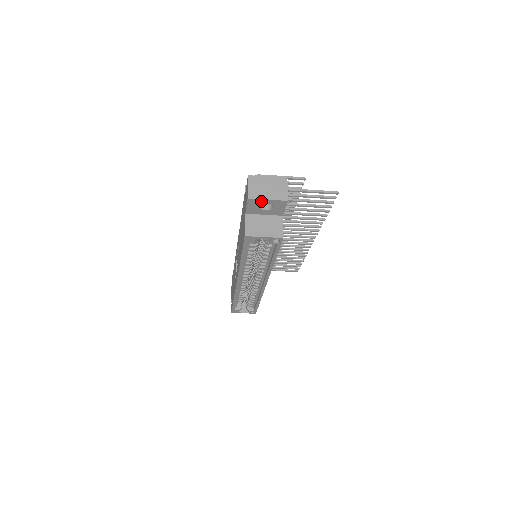
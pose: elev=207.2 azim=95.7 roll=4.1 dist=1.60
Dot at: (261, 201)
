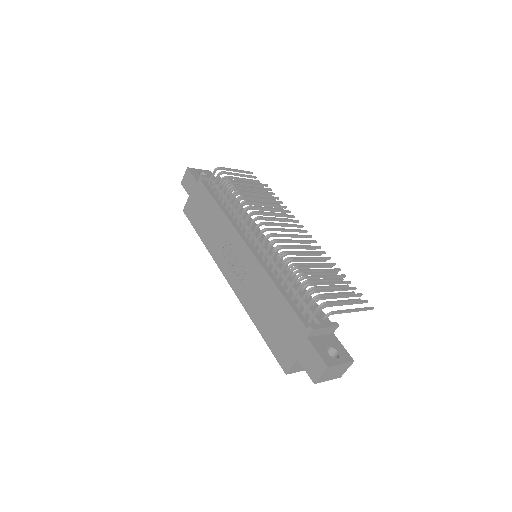
Dot at: occluded
